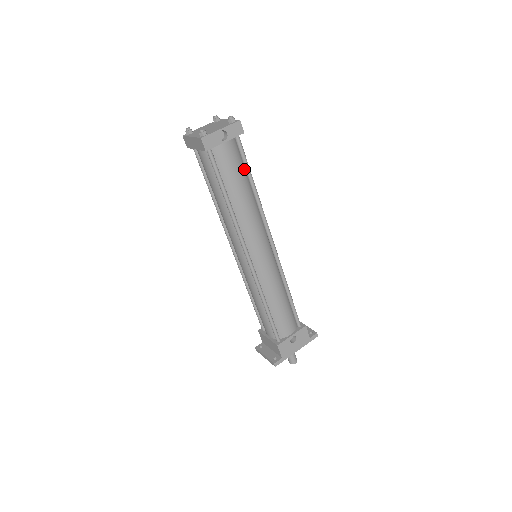
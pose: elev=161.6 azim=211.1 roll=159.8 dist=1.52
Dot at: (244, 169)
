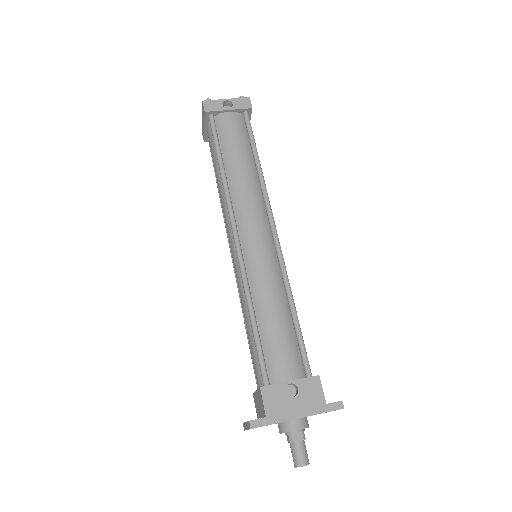
Dot at: (250, 145)
